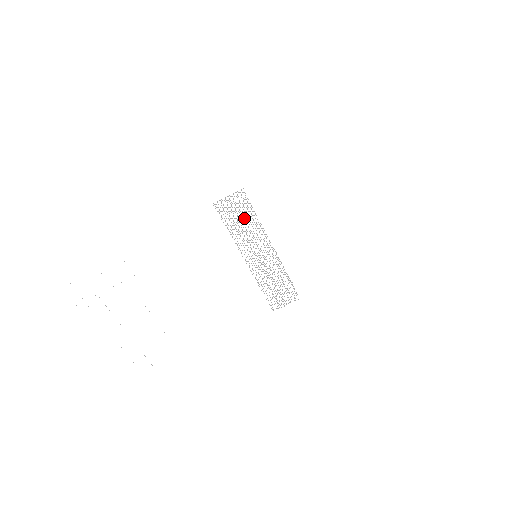
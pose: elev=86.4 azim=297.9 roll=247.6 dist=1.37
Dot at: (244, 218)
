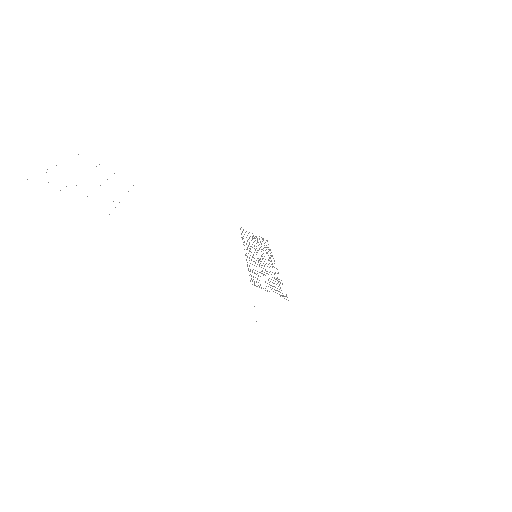
Dot at: occluded
